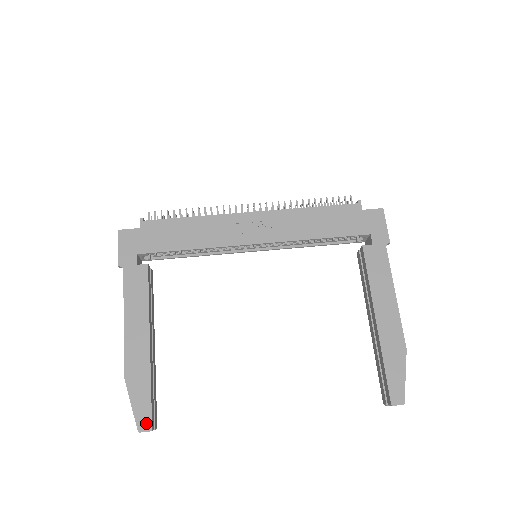
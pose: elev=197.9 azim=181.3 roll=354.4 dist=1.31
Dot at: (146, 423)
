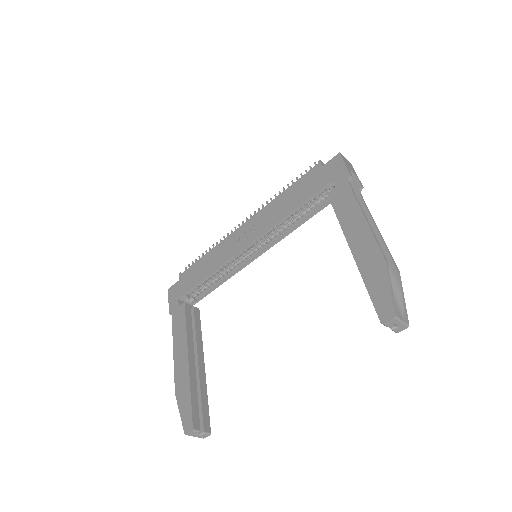
Dot at: (189, 425)
